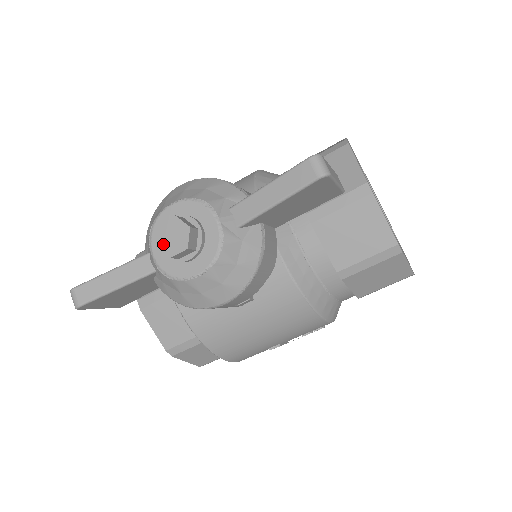
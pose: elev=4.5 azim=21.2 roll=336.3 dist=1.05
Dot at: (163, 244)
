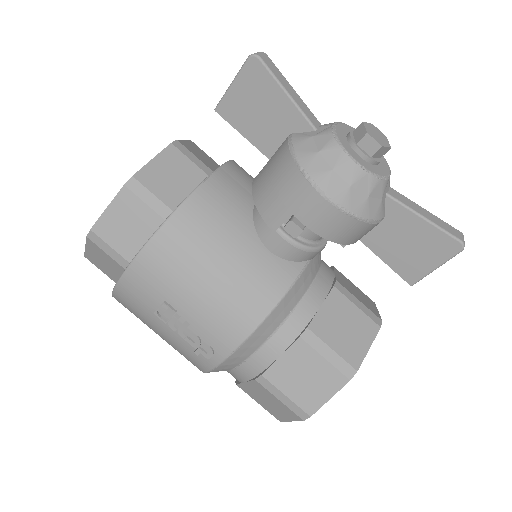
Dot at: (368, 127)
